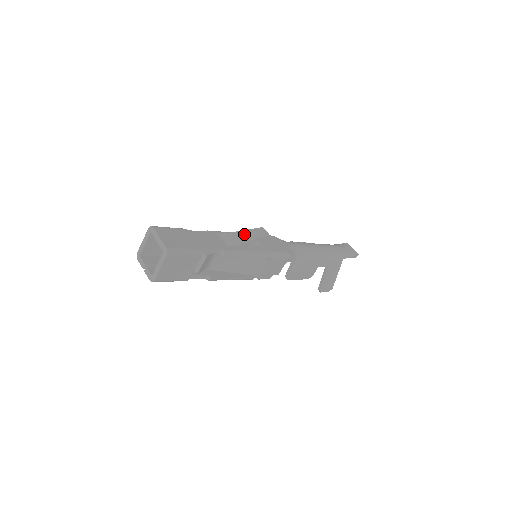
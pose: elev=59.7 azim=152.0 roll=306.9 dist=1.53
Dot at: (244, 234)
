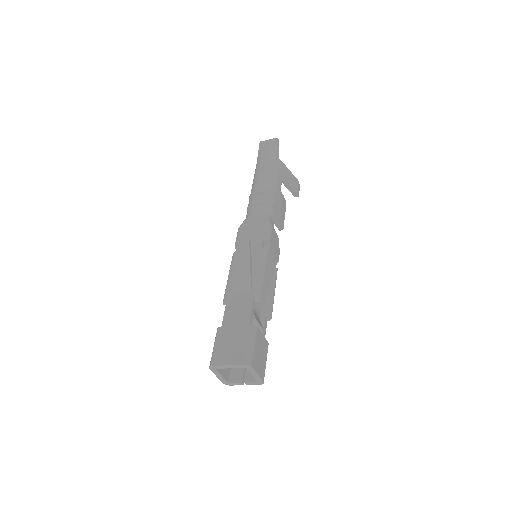
Dot at: (239, 266)
